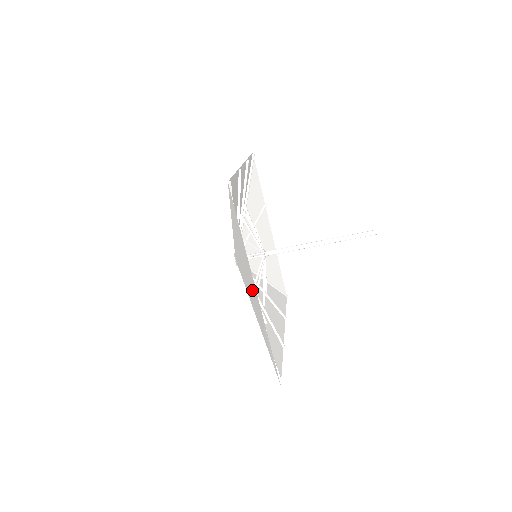
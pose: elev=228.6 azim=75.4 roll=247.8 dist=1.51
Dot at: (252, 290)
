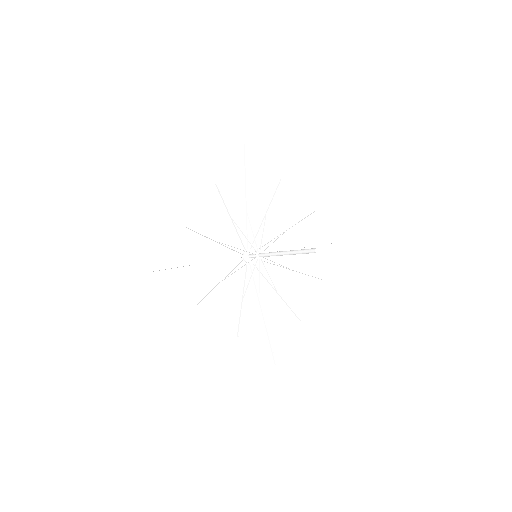
Dot at: (230, 308)
